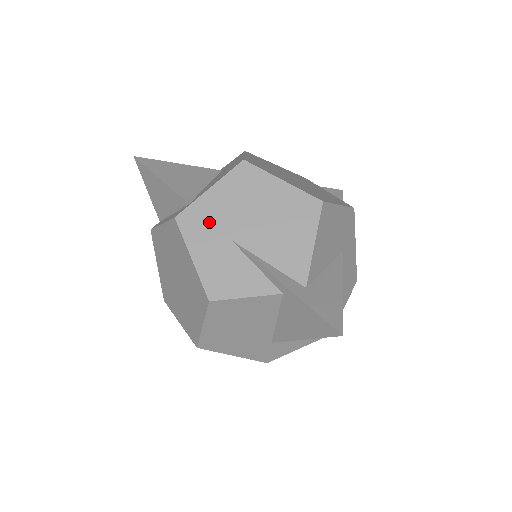
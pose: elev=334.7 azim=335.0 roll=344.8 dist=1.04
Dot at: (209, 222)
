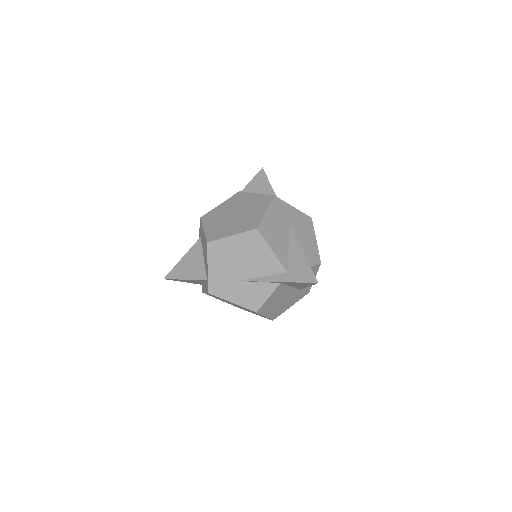
Dot at: (223, 282)
